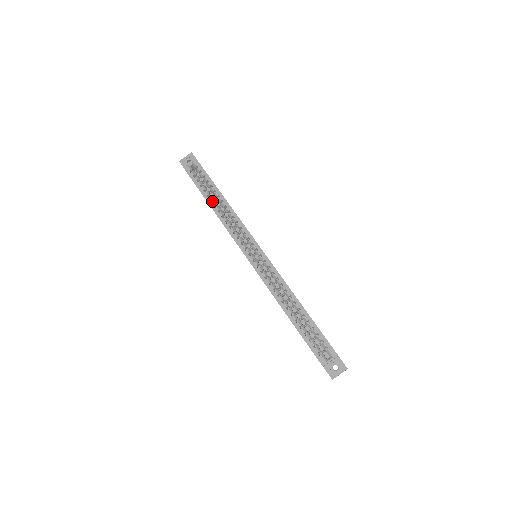
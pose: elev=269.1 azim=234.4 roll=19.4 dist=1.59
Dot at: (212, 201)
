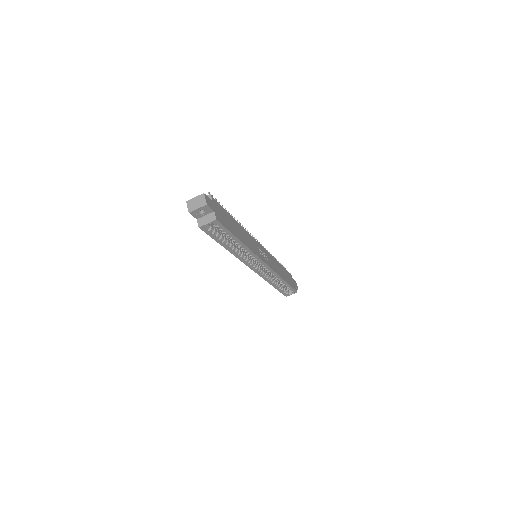
Dot at: (227, 242)
